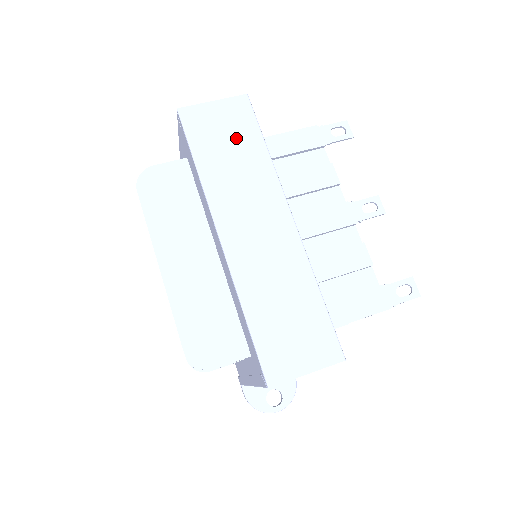
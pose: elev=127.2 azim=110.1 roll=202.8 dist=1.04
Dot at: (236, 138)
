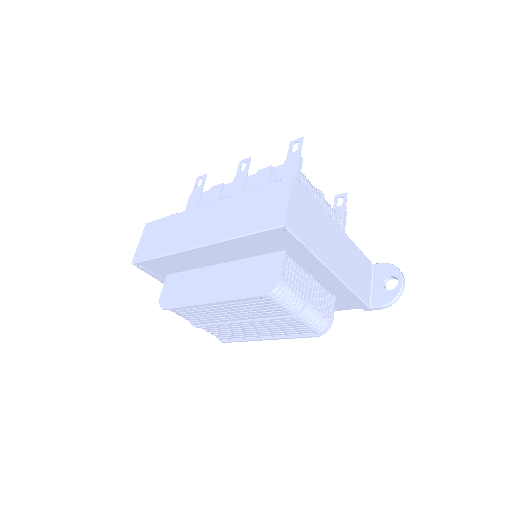
Dot at: (160, 232)
